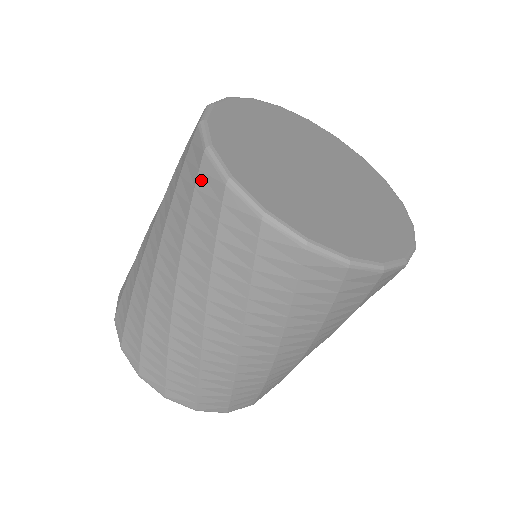
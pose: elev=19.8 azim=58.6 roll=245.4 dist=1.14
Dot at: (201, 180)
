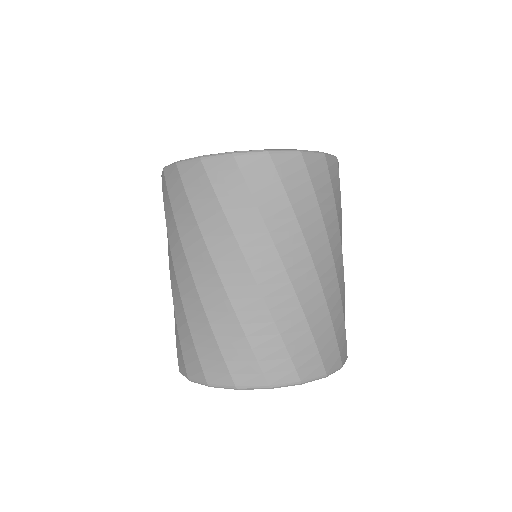
Dot at: (163, 188)
